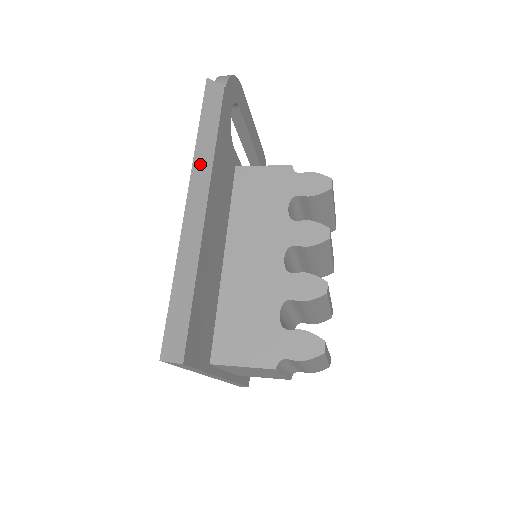
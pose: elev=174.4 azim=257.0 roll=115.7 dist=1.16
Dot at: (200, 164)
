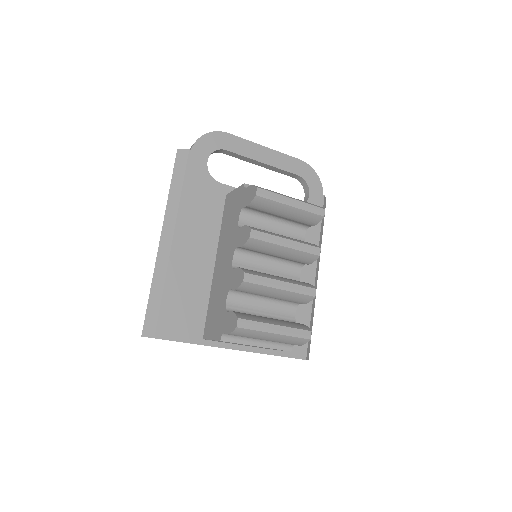
Dot at: (170, 211)
